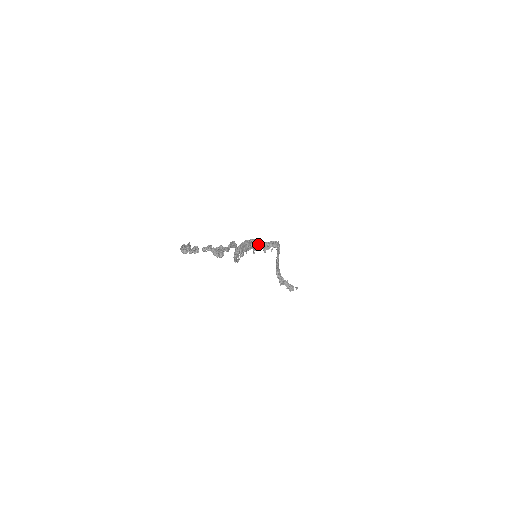
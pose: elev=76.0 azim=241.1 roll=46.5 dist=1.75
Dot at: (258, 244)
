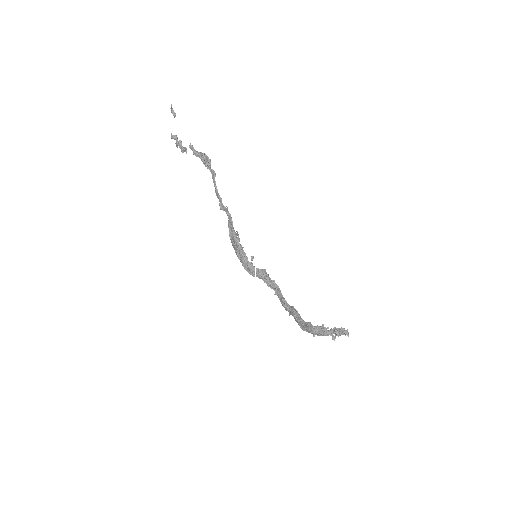
Dot at: occluded
